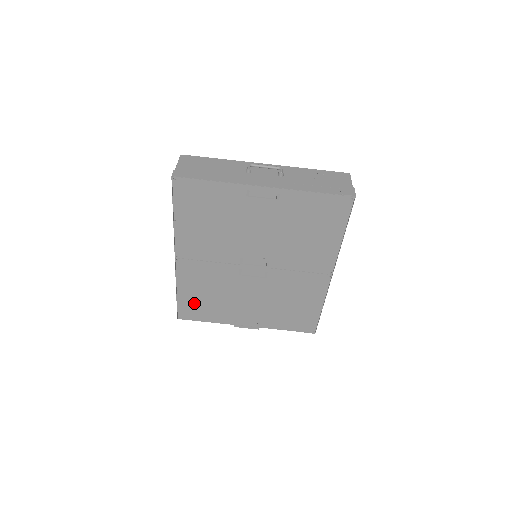
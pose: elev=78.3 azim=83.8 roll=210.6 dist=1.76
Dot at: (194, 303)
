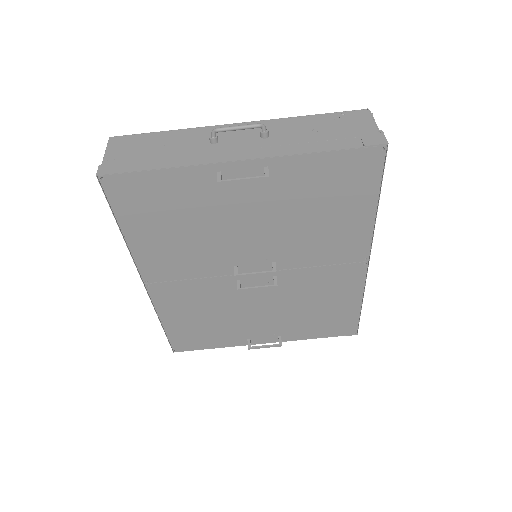
Dot at: (189, 331)
